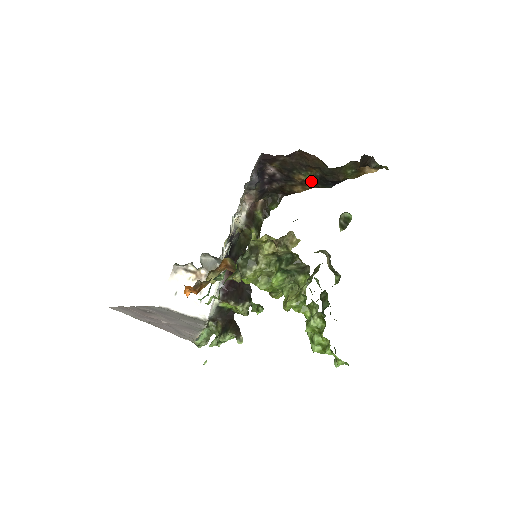
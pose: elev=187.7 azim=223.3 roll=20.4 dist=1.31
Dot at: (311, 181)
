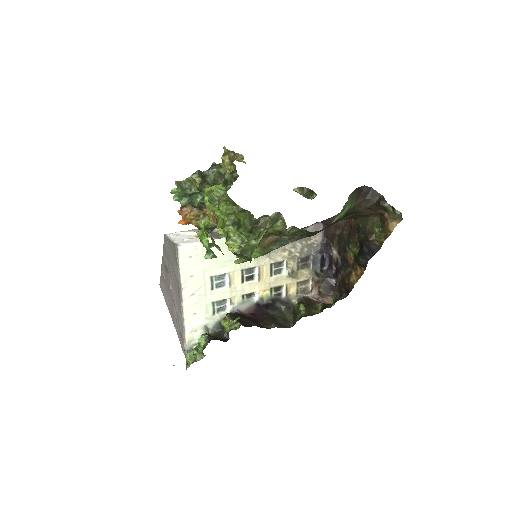
Dot at: (356, 255)
